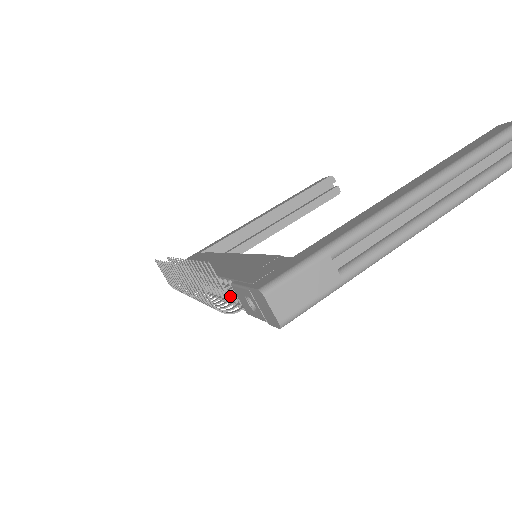
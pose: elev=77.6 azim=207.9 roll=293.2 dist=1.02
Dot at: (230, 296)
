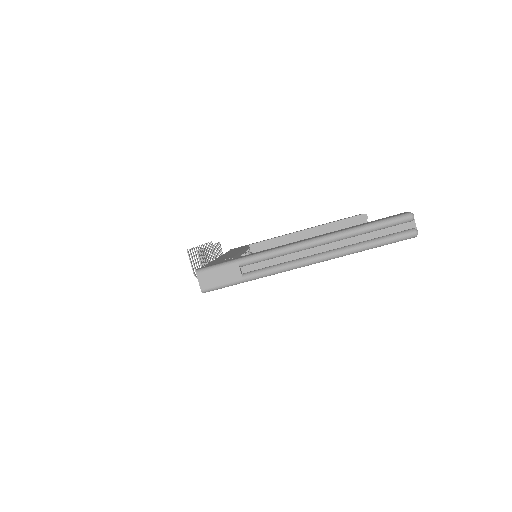
Dot at: occluded
